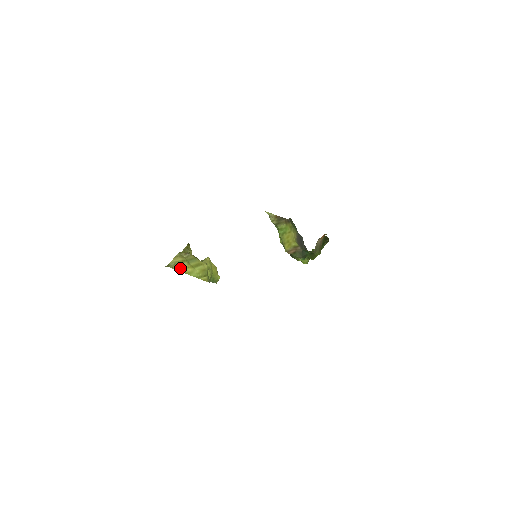
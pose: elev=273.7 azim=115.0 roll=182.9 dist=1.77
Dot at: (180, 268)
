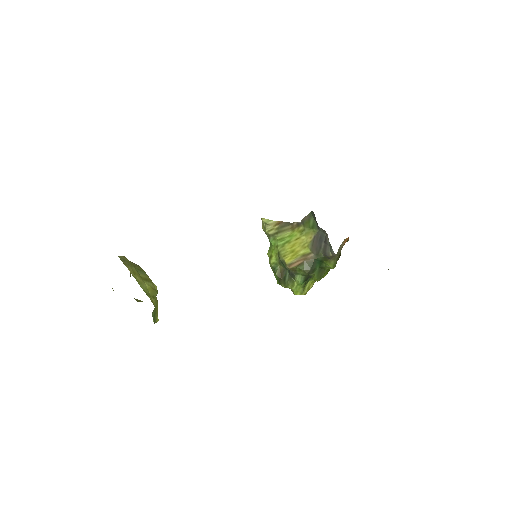
Dot at: (130, 268)
